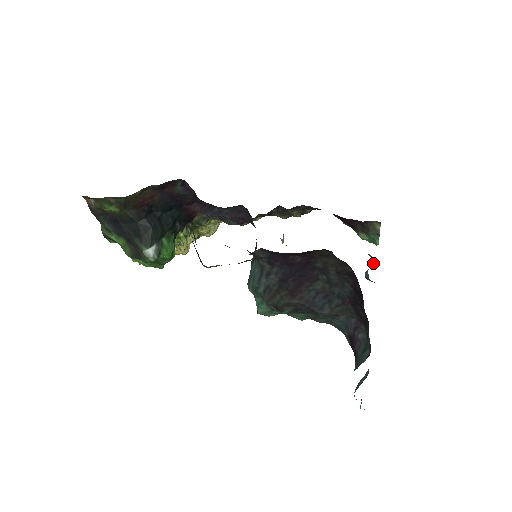
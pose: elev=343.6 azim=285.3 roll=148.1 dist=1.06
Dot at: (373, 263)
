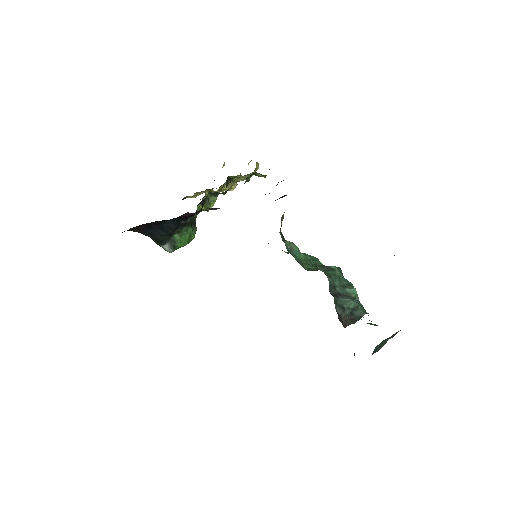
Dot at: (347, 314)
